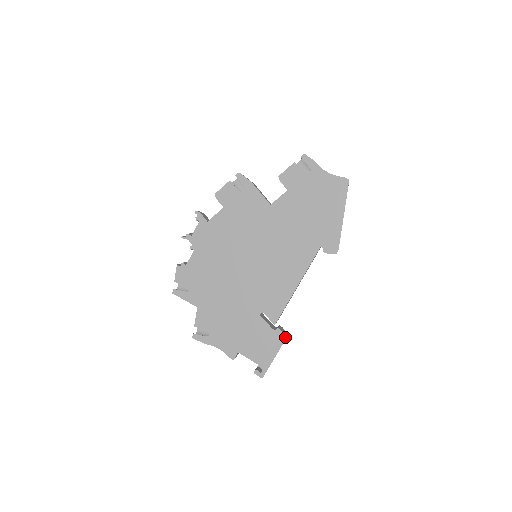
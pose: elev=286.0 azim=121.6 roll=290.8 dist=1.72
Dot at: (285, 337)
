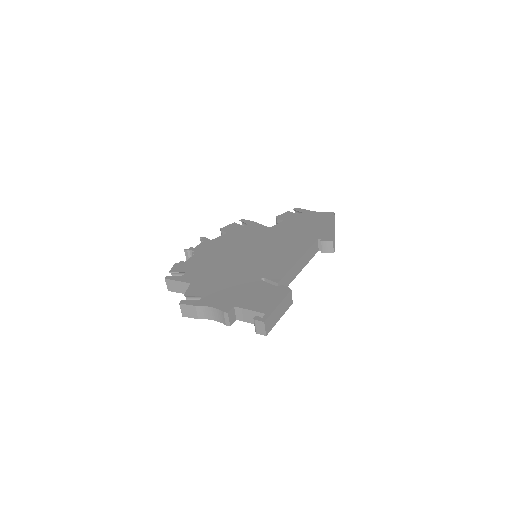
Dot at: (290, 289)
